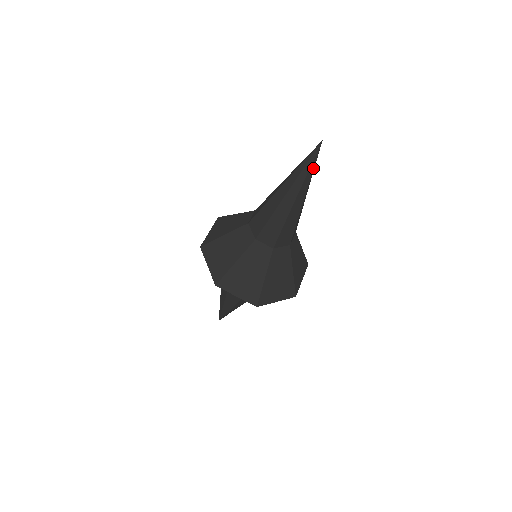
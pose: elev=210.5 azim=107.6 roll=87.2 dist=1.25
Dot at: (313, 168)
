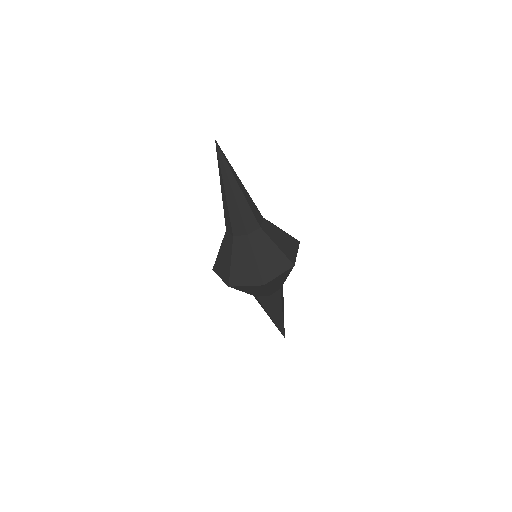
Dot at: (226, 161)
